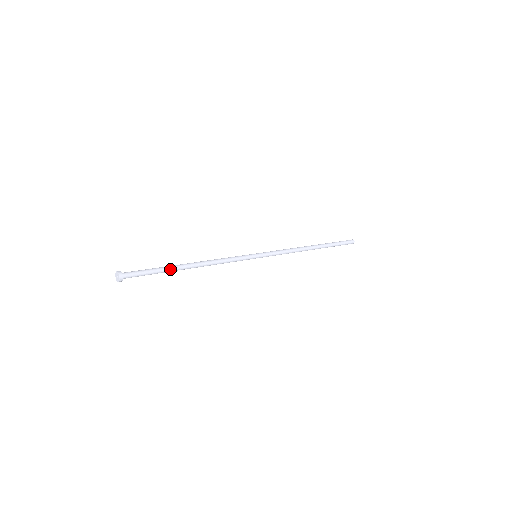
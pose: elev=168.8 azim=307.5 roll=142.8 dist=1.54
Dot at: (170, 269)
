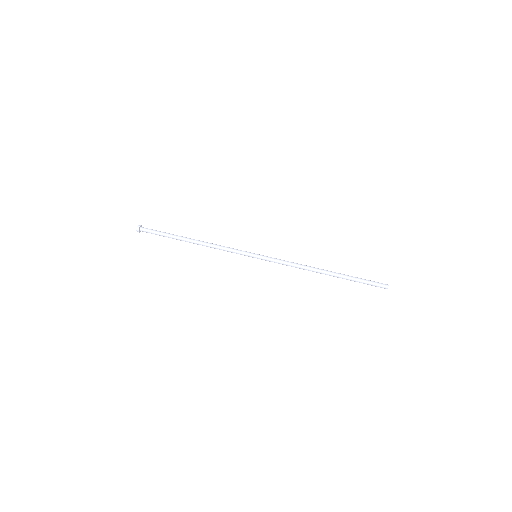
Dot at: (175, 238)
